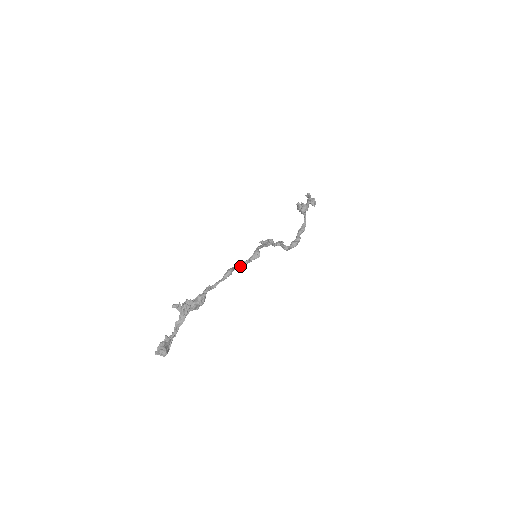
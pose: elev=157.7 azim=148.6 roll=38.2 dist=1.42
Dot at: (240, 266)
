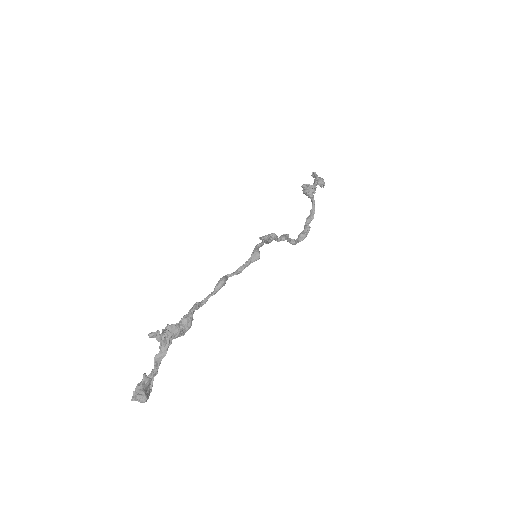
Dot at: (235, 272)
